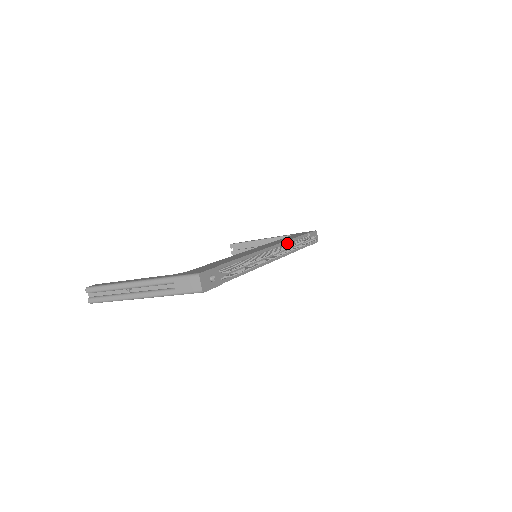
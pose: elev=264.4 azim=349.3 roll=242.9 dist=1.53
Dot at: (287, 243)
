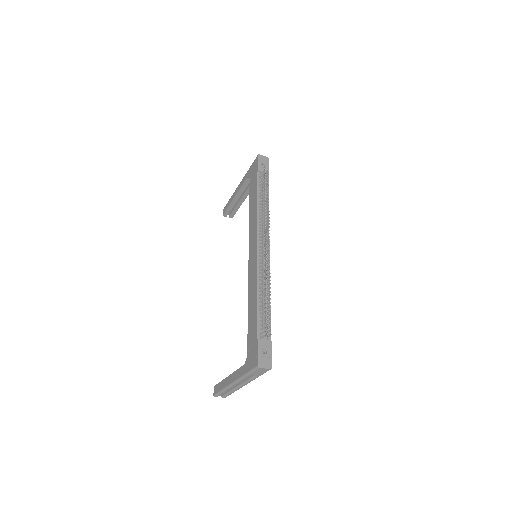
Dot at: (259, 217)
